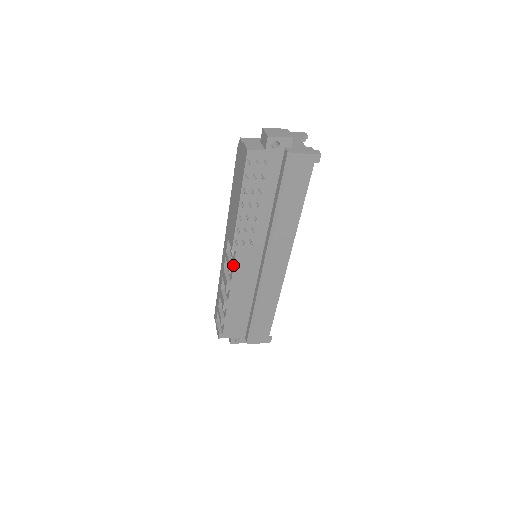
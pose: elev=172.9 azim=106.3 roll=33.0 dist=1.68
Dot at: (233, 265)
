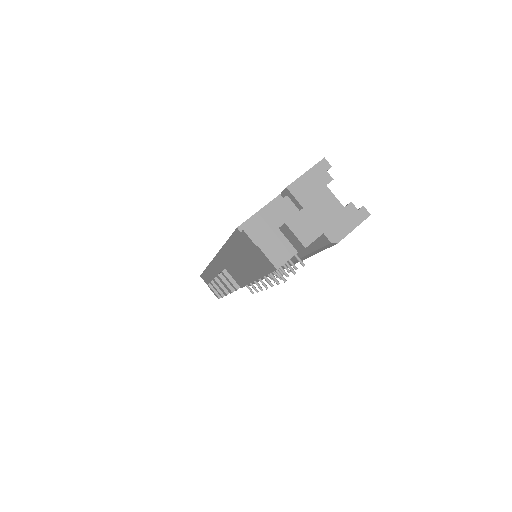
Dot at: occluded
